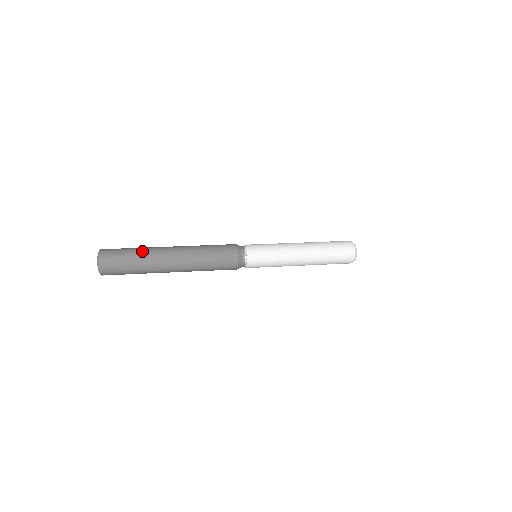
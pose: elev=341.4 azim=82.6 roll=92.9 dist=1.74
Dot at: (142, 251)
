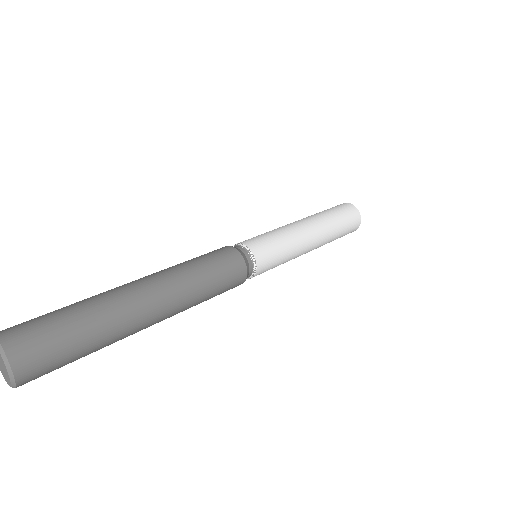
Dot at: (98, 318)
